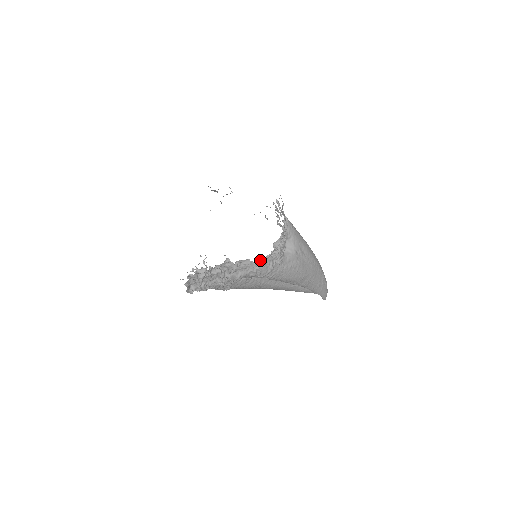
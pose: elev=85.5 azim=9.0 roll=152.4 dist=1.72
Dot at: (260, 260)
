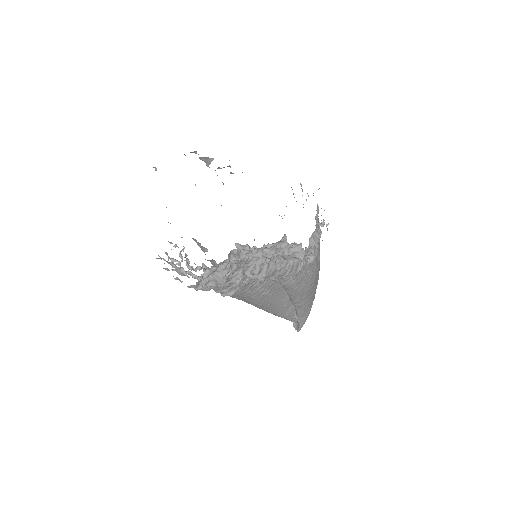
Dot at: (306, 250)
